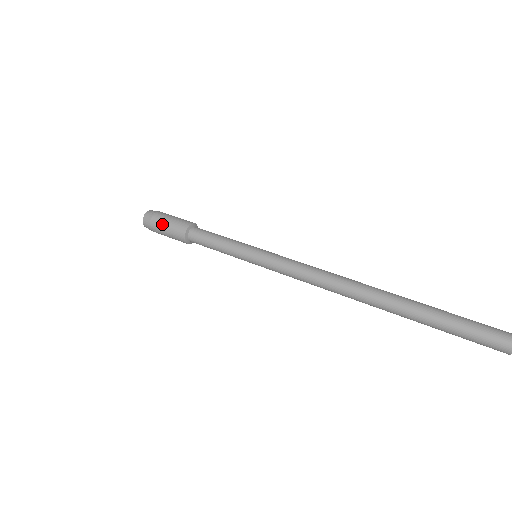
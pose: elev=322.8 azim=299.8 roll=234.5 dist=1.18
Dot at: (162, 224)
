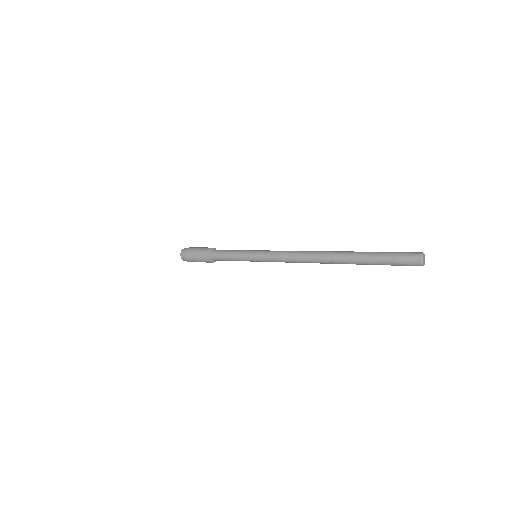
Dot at: (197, 247)
